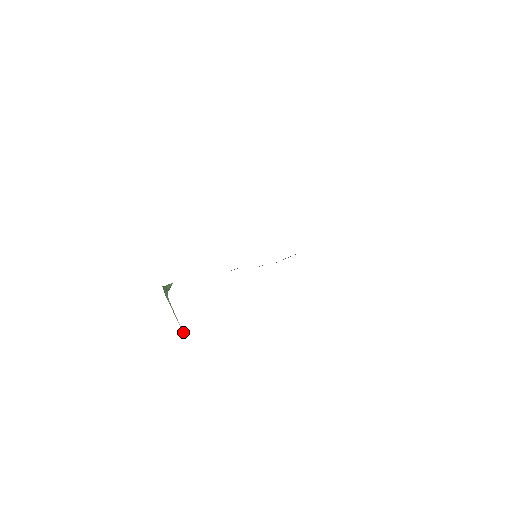
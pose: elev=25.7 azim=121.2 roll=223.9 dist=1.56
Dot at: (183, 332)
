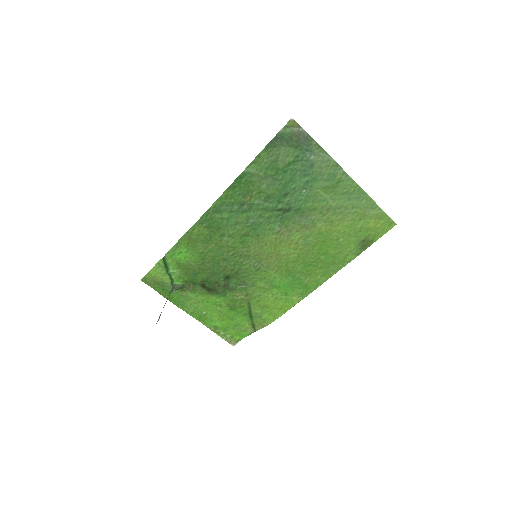
Dot at: (159, 318)
